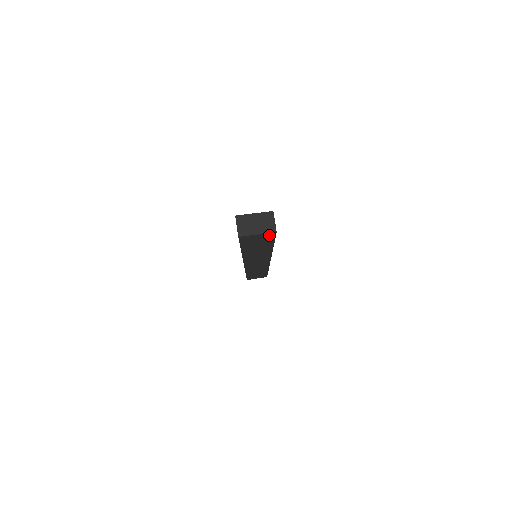
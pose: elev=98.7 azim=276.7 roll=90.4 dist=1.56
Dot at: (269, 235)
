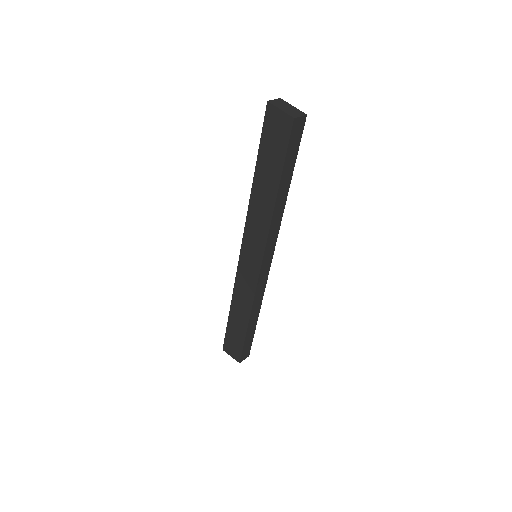
Dot at: (287, 126)
